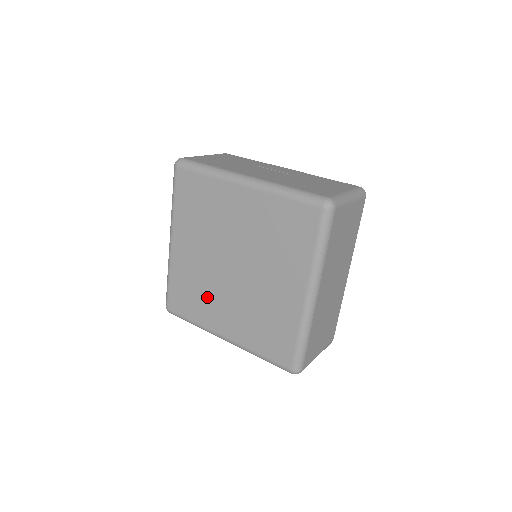
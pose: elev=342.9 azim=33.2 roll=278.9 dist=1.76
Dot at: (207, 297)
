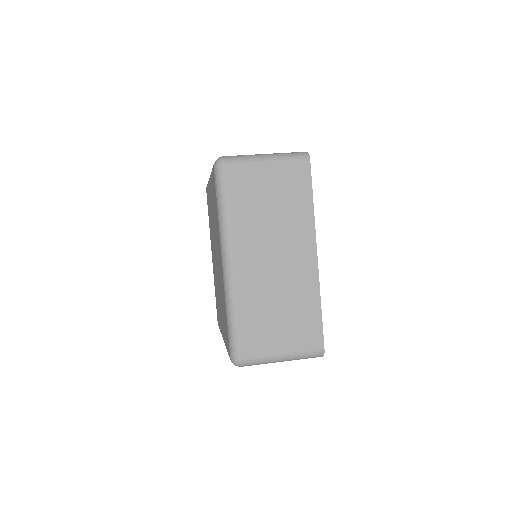
Dot at: occluded
